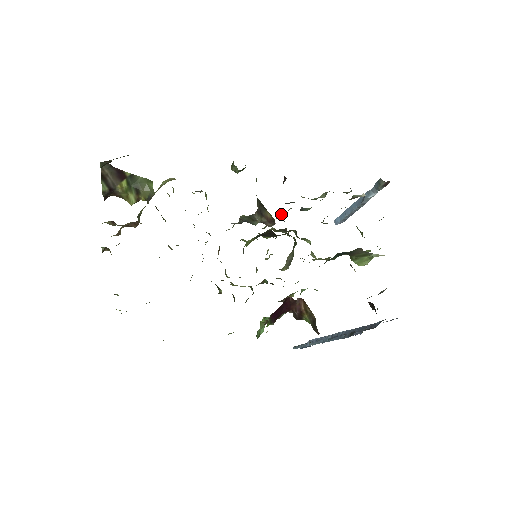
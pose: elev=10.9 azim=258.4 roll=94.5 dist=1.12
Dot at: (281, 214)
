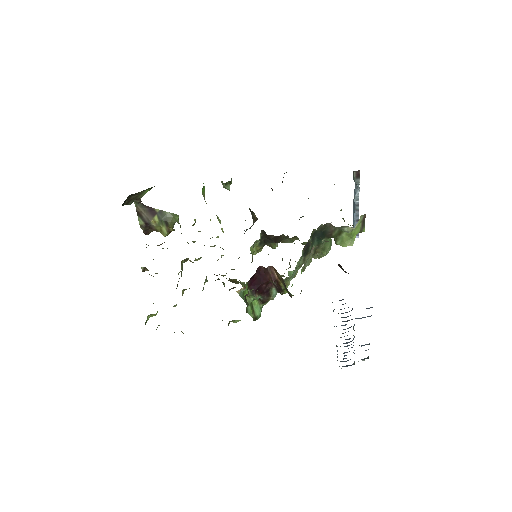
Dot at: occluded
